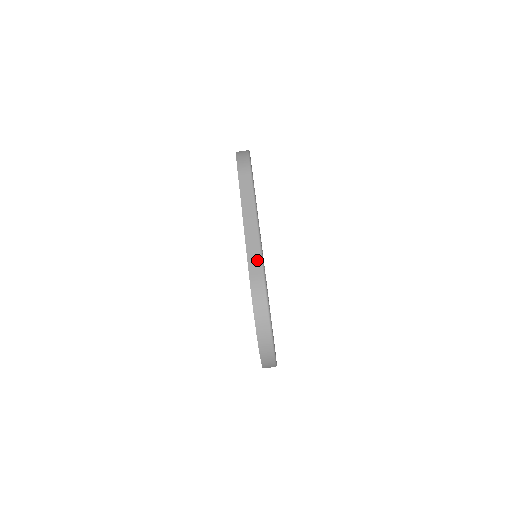
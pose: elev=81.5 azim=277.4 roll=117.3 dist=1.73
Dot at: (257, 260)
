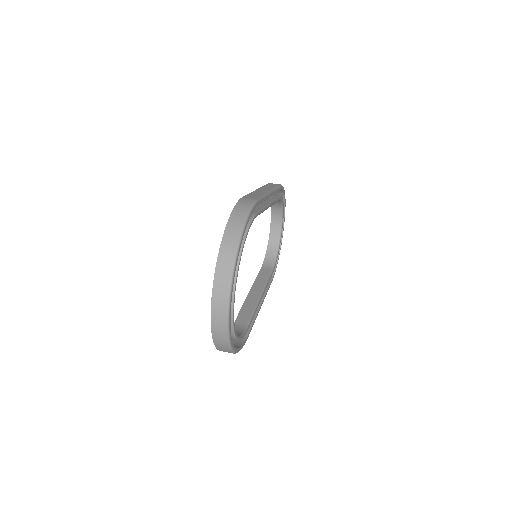
Dot at: (256, 196)
